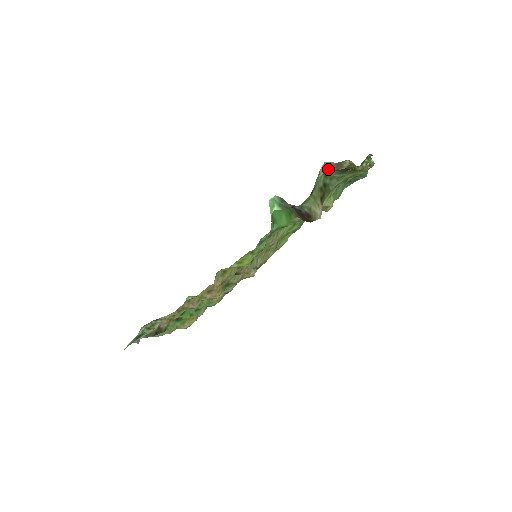
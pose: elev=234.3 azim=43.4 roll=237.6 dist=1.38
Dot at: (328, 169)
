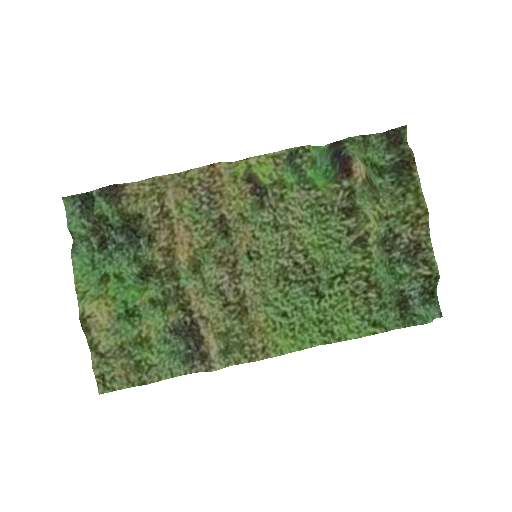
Dot at: (386, 137)
